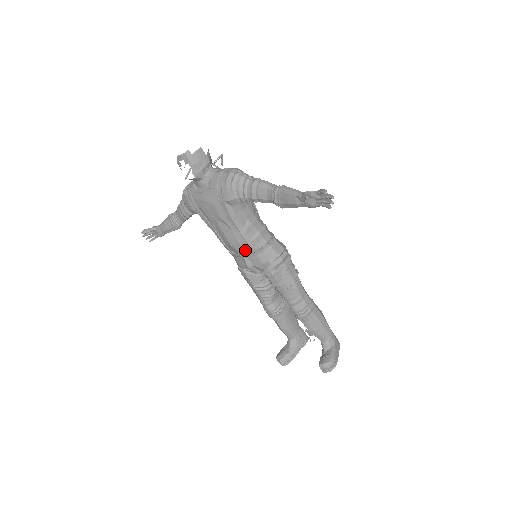
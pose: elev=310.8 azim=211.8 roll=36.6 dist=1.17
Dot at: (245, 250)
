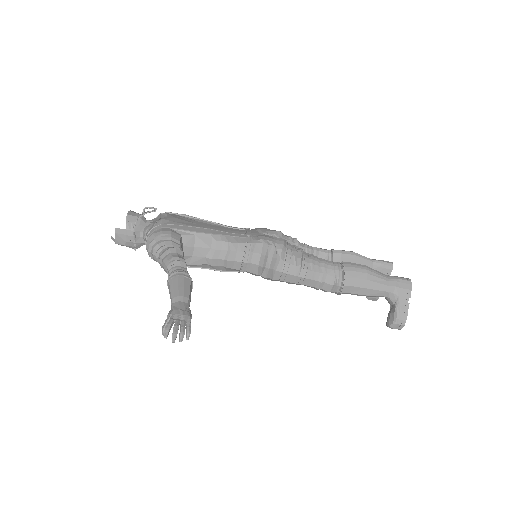
Dot at: occluded
